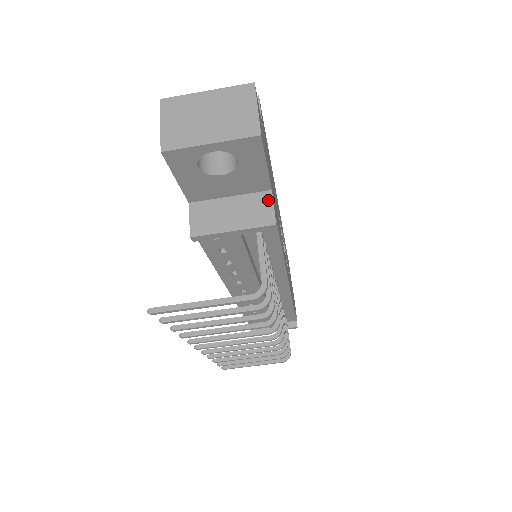
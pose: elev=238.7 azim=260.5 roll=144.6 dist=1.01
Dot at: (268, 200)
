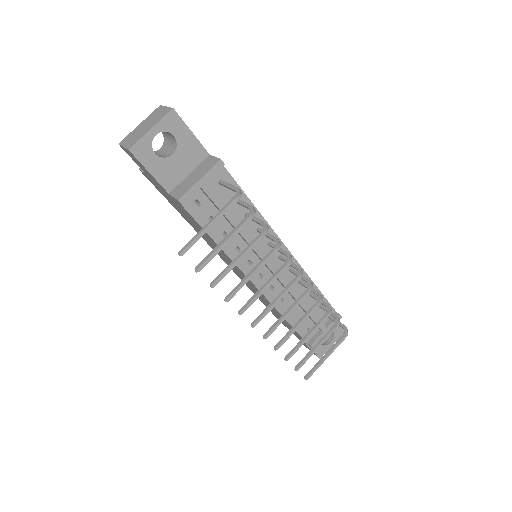
Dot at: (210, 158)
